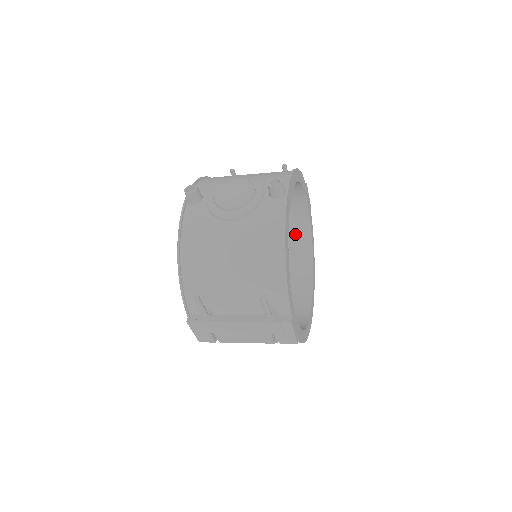
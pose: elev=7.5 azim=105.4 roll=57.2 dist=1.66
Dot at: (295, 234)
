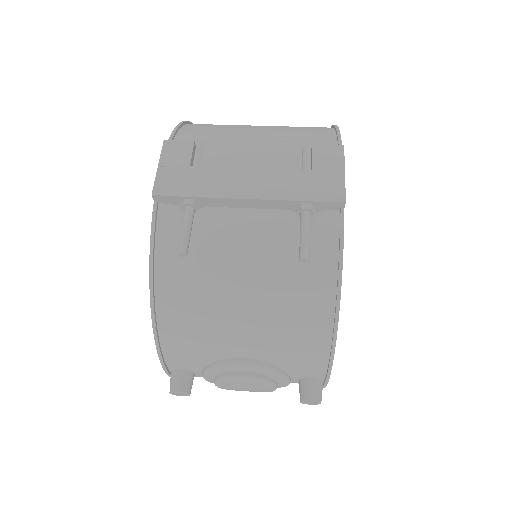
Dot at: occluded
